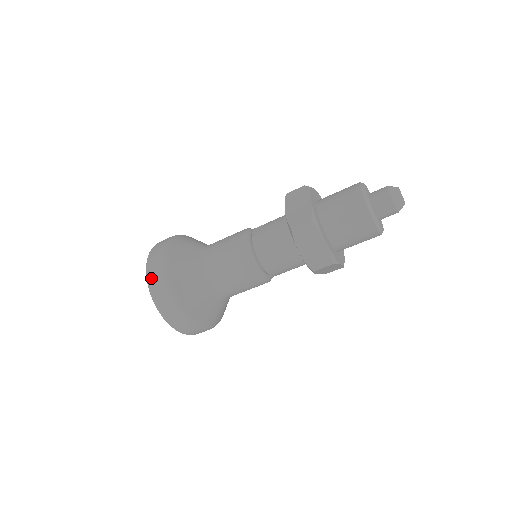
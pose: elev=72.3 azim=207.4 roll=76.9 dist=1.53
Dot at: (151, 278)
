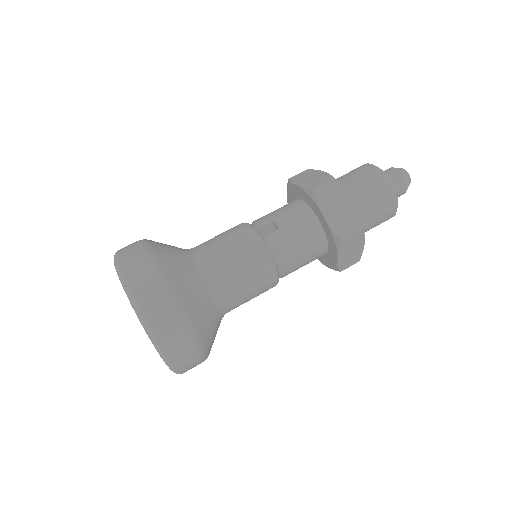
Dot at: (162, 336)
